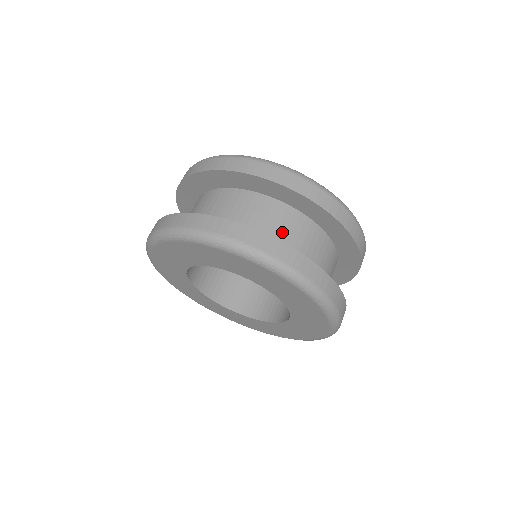
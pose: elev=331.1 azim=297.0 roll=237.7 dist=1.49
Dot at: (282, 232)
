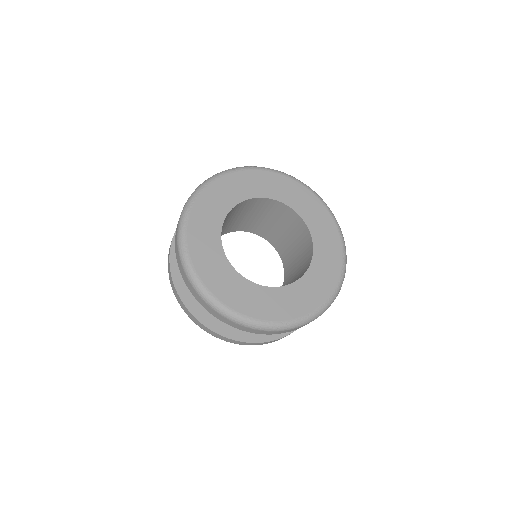
Dot at: occluded
